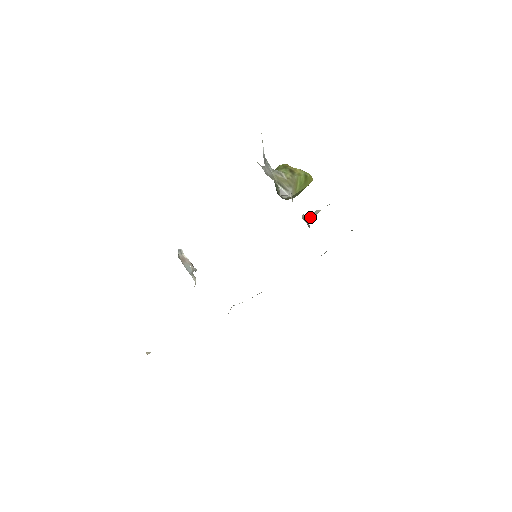
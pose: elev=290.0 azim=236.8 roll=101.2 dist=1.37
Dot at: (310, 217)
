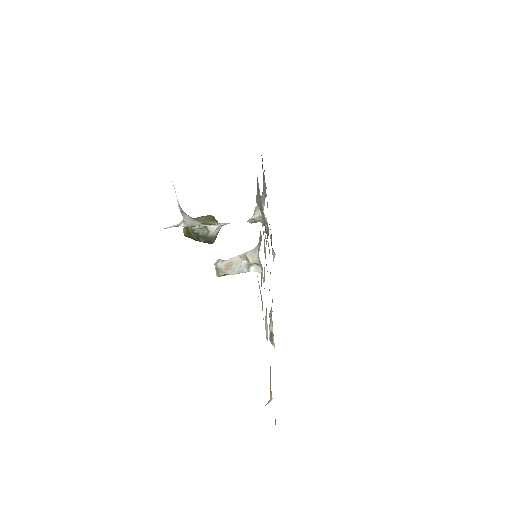
Dot at: (257, 212)
